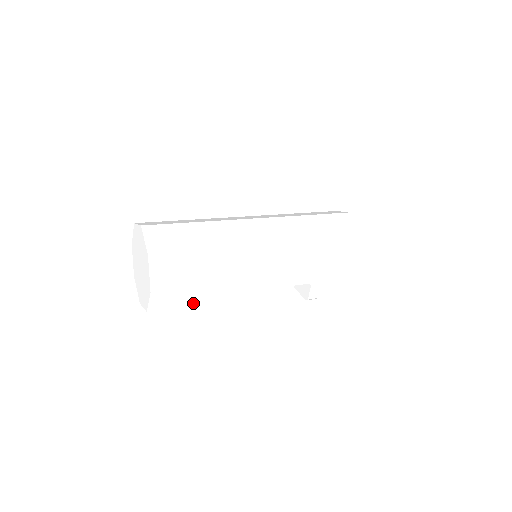
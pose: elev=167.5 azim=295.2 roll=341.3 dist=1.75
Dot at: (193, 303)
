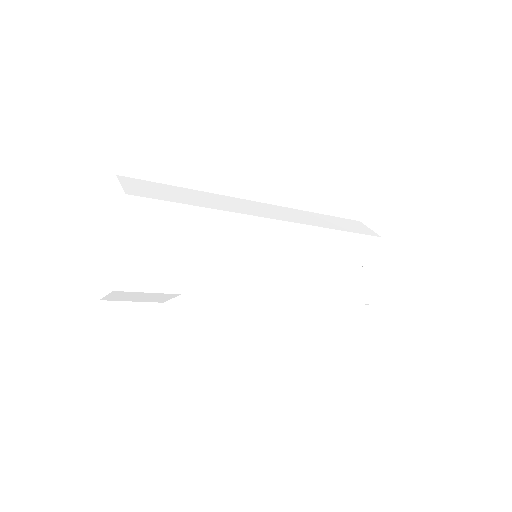
Dot at: (191, 247)
